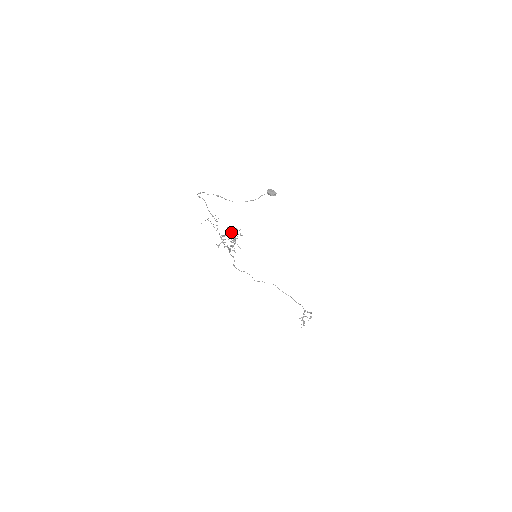
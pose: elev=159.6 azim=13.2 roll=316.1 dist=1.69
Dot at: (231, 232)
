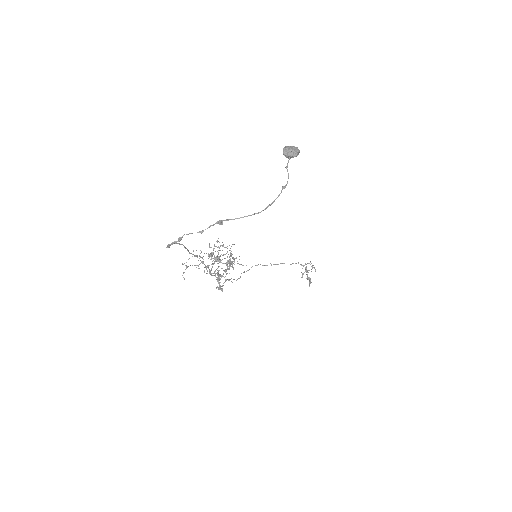
Dot at: occluded
